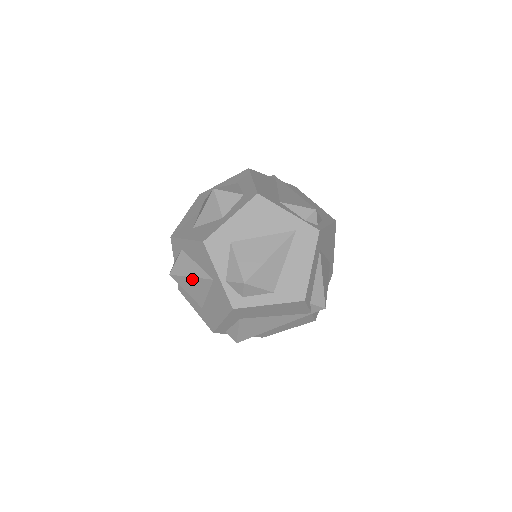
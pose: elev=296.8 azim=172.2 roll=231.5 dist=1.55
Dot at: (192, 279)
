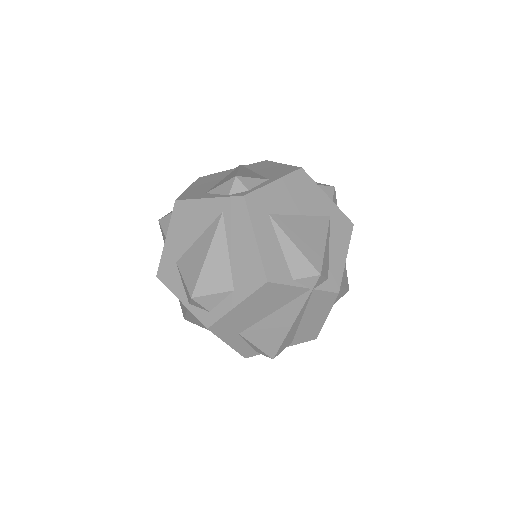
Dot at: (188, 315)
